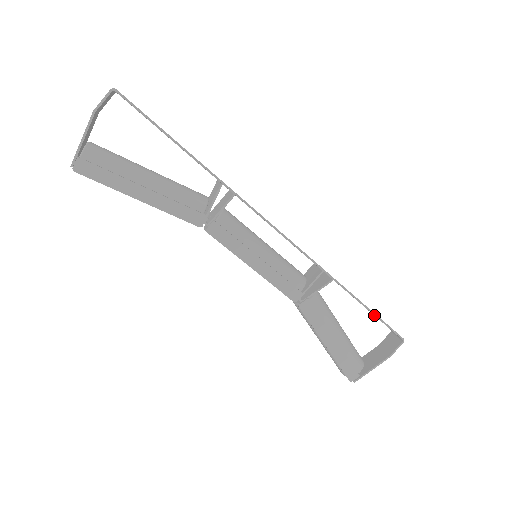
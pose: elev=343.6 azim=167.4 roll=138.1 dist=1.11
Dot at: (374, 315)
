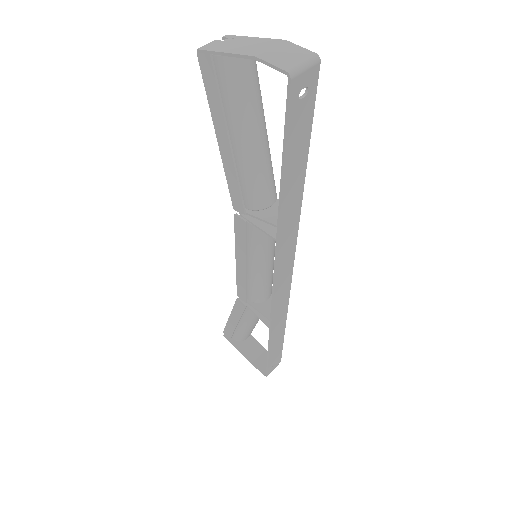
Dot at: (267, 357)
